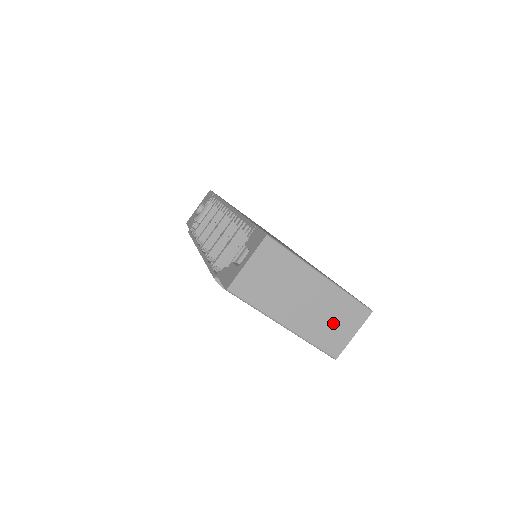
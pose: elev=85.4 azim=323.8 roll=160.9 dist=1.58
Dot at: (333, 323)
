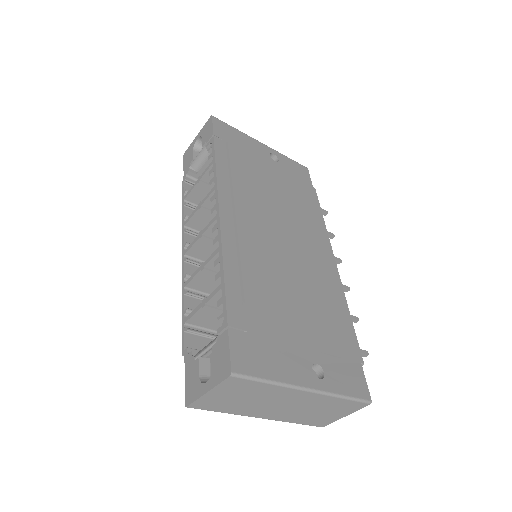
Dot at: (320, 412)
